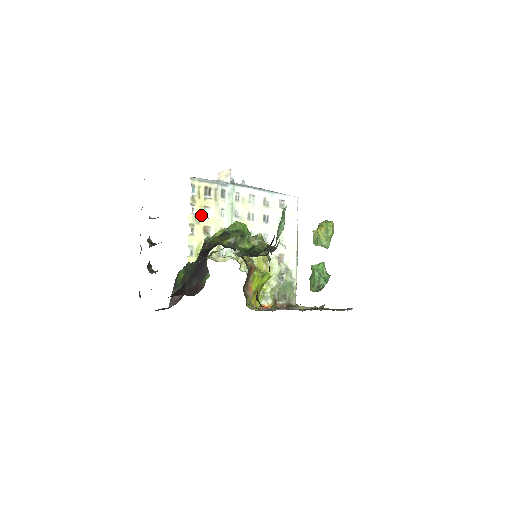
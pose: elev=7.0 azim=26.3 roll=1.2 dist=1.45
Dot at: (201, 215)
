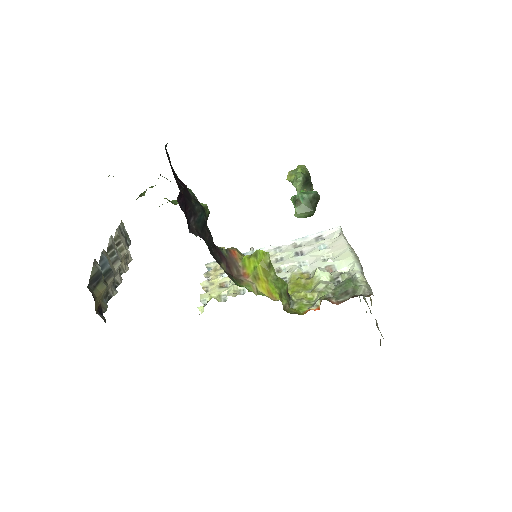
Dot at: (216, 279)
